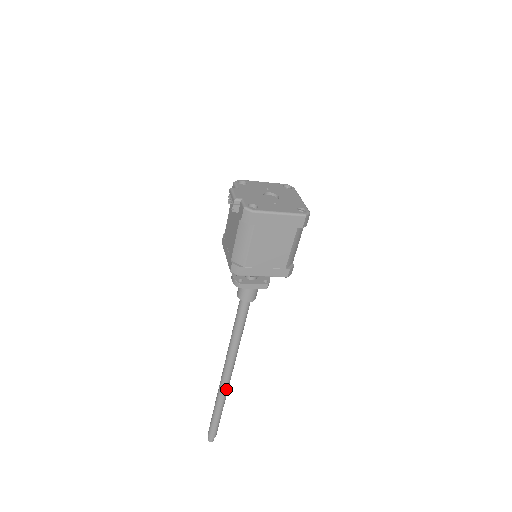
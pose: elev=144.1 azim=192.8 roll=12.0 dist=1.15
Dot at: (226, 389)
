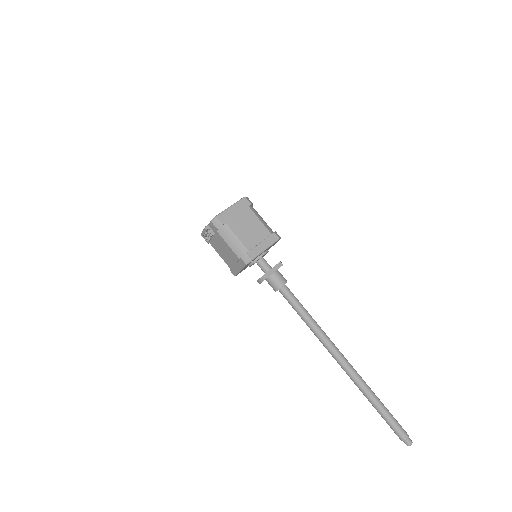
Dot at: (356, 374)
